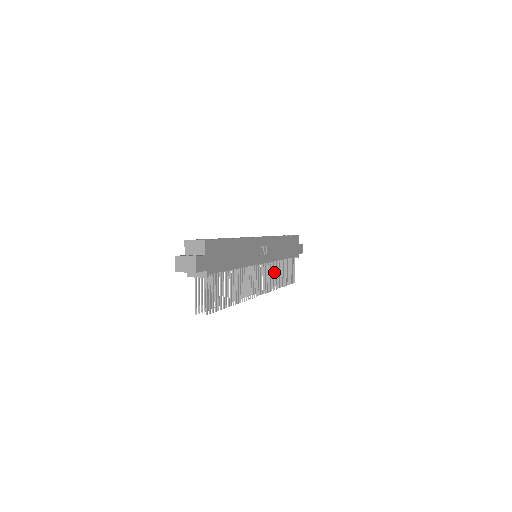
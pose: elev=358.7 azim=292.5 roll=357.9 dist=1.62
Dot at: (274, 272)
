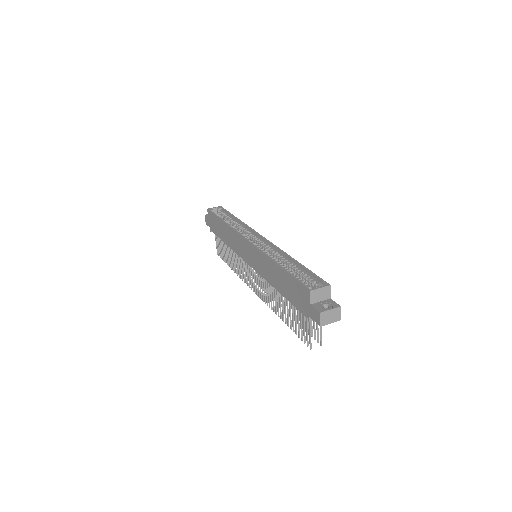
Dot at: occluded
